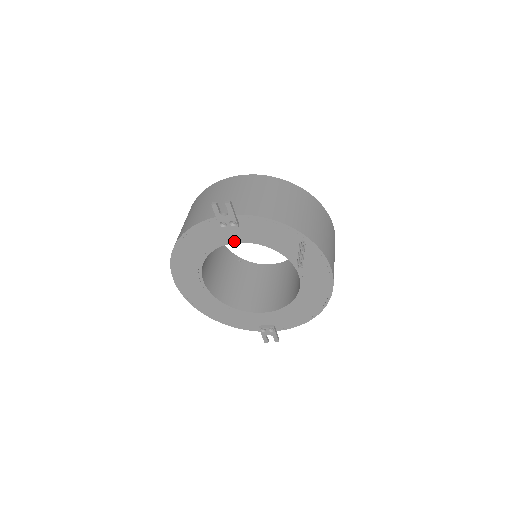
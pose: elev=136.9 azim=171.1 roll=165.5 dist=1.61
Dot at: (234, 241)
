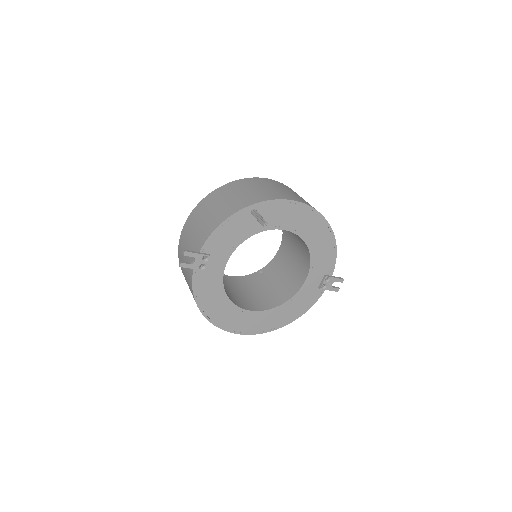
Dot at: (223, 266)
